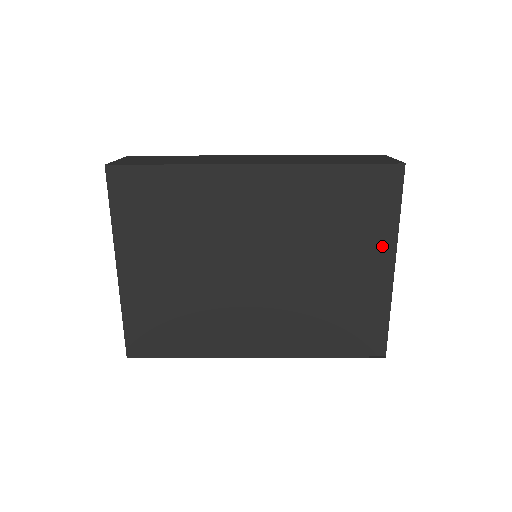
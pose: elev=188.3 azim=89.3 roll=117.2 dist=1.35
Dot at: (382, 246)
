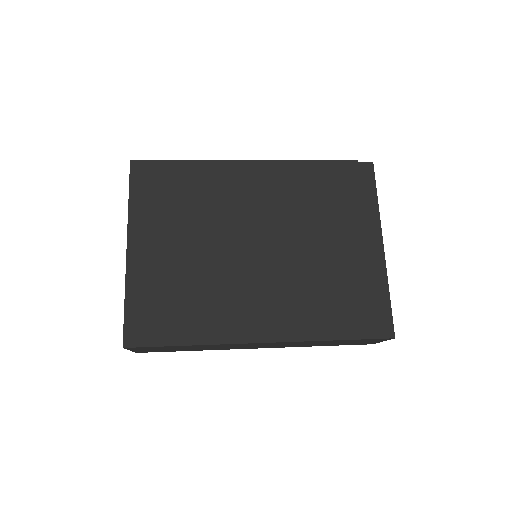
Dot at: (368, 226)
